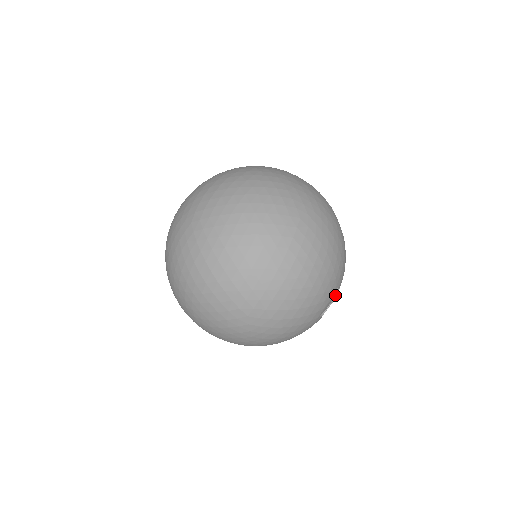
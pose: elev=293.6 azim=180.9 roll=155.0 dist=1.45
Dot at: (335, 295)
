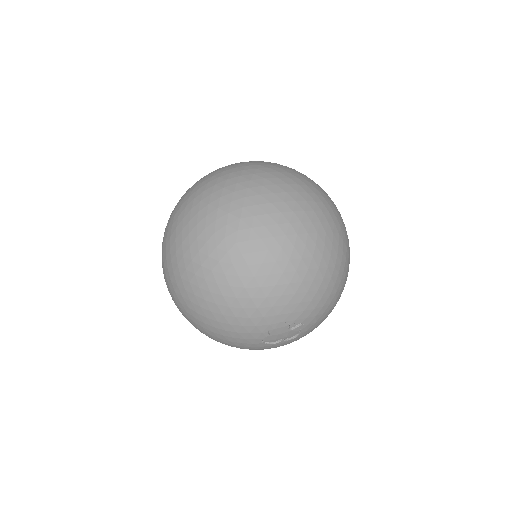
Dot at: (288, 339)
